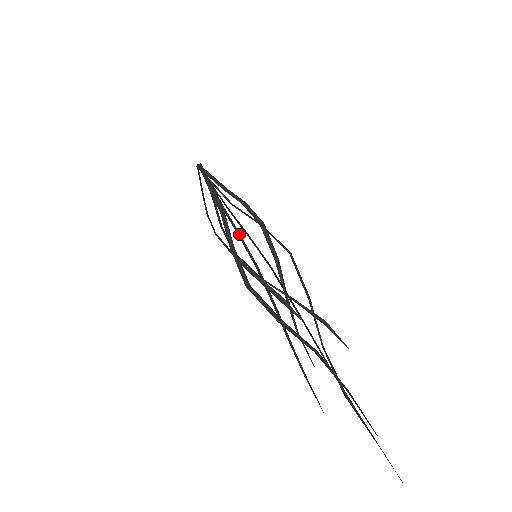
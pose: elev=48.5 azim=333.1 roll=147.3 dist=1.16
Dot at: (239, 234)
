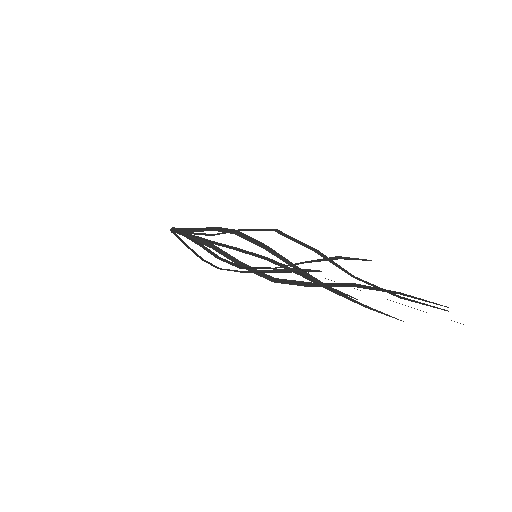
Dot at: occluded
